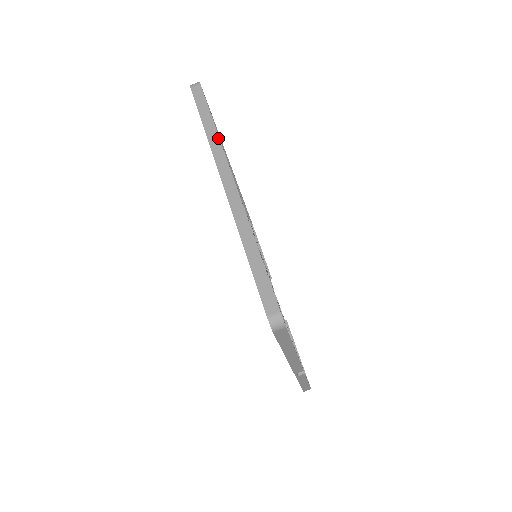
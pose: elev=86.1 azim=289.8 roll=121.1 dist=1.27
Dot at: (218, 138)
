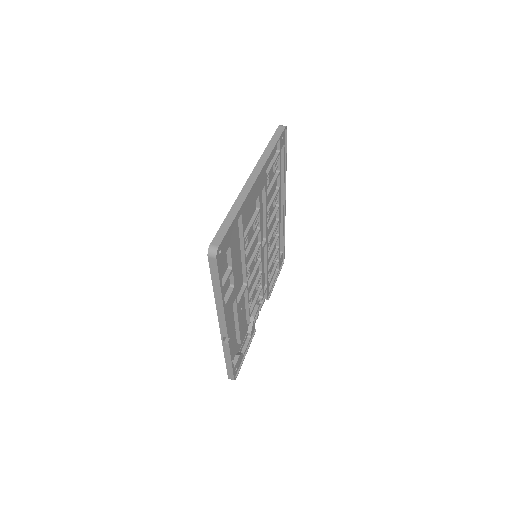
Dot at: (269, 155)
